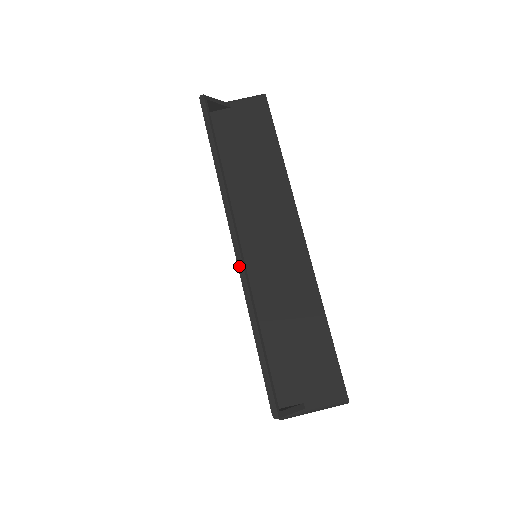
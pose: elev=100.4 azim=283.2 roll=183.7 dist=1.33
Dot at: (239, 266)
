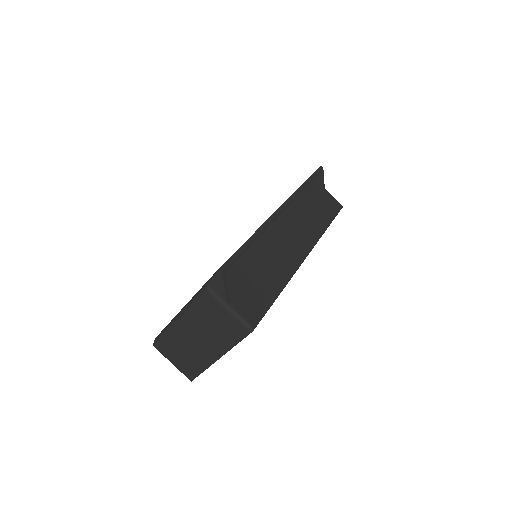
Dot at: (274, 214)
